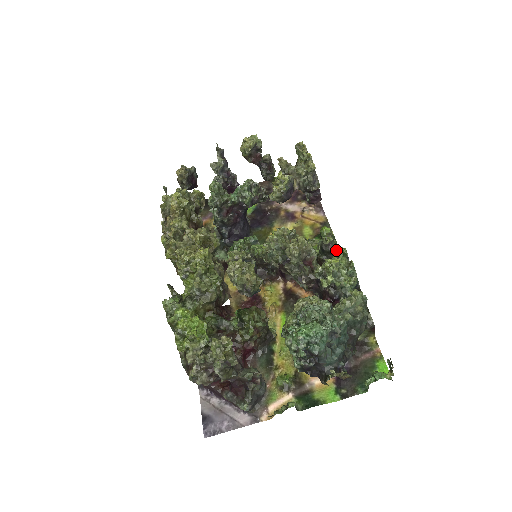
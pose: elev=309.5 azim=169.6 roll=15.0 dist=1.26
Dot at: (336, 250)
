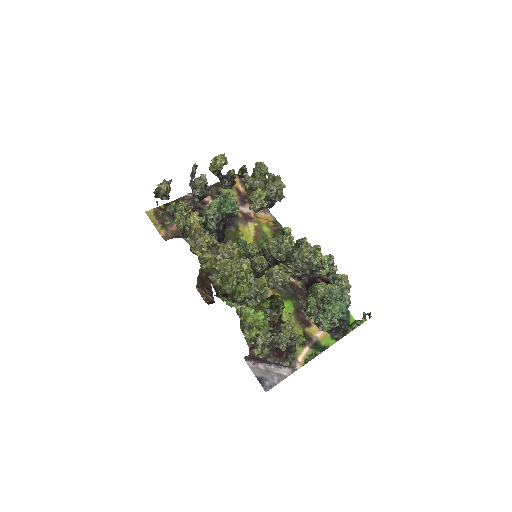
Dot at: occluded
